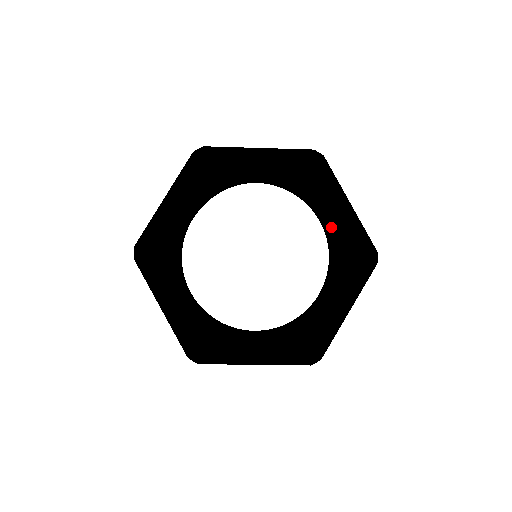
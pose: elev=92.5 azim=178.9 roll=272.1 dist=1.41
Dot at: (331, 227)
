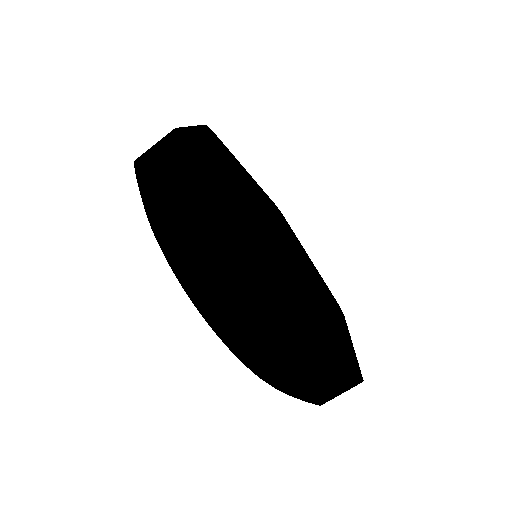
Dot at: (305, 267)
